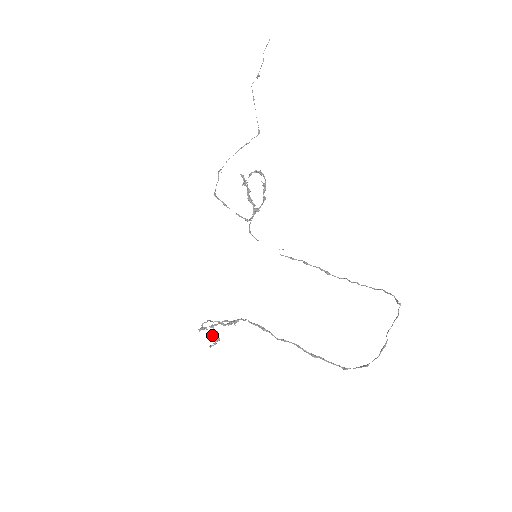
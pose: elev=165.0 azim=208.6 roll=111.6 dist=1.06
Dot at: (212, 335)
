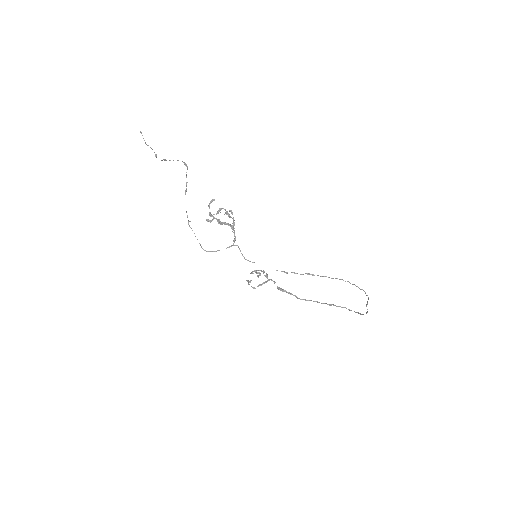
Dot at: occluded
